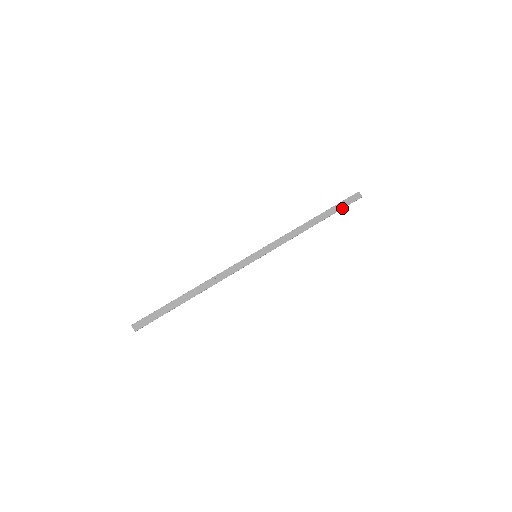
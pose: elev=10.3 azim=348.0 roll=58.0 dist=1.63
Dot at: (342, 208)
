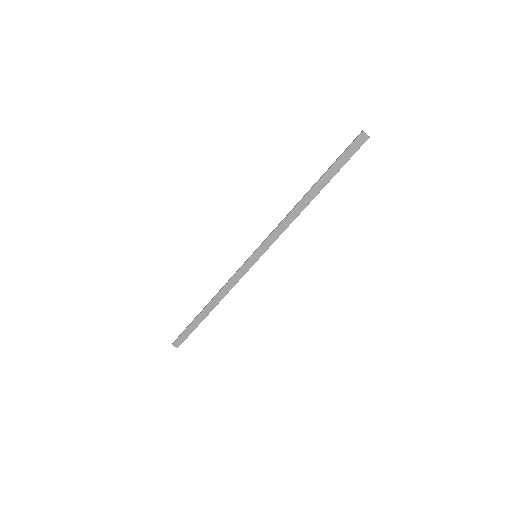
Dot at: (343, 165)
